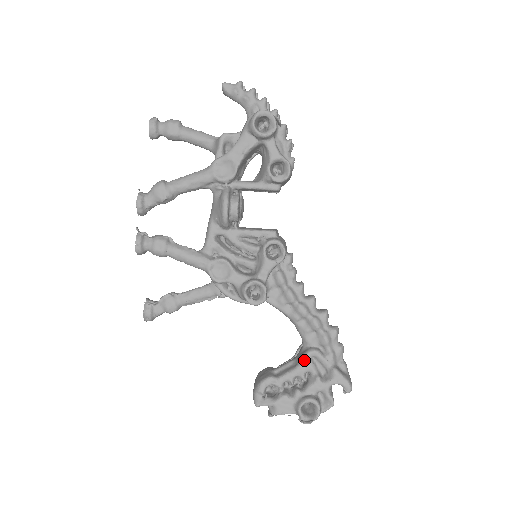
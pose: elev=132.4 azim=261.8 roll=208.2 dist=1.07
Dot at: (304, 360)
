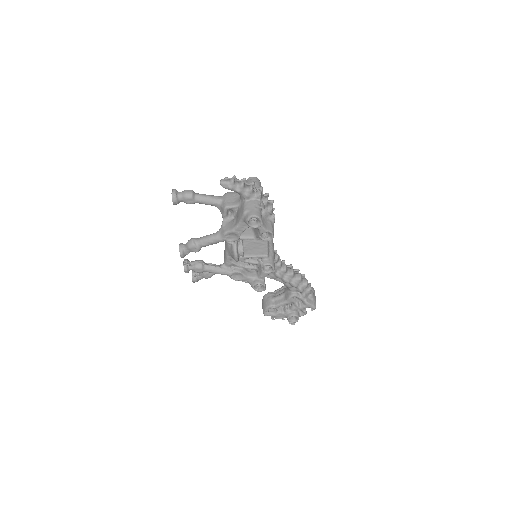
Dot at: (289, 299)
